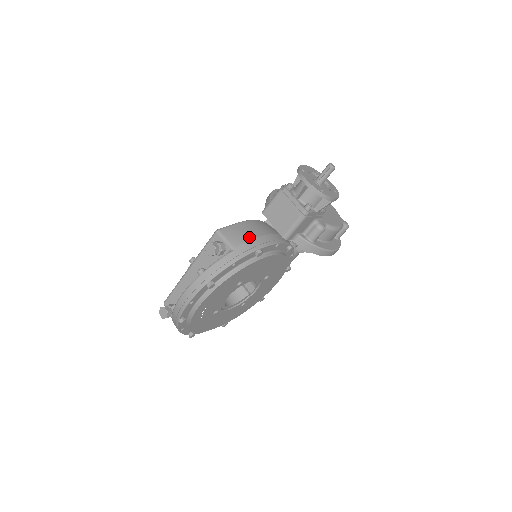
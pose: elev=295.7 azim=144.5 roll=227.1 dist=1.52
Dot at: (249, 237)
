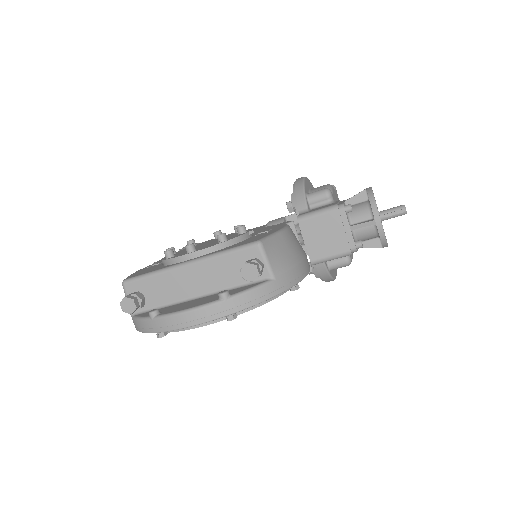
Dot at: (291, 263)
